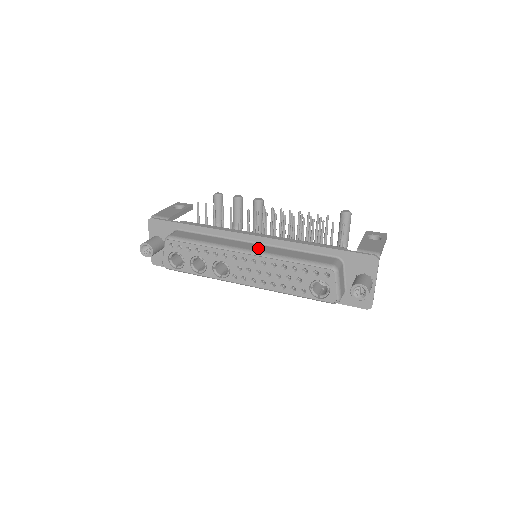
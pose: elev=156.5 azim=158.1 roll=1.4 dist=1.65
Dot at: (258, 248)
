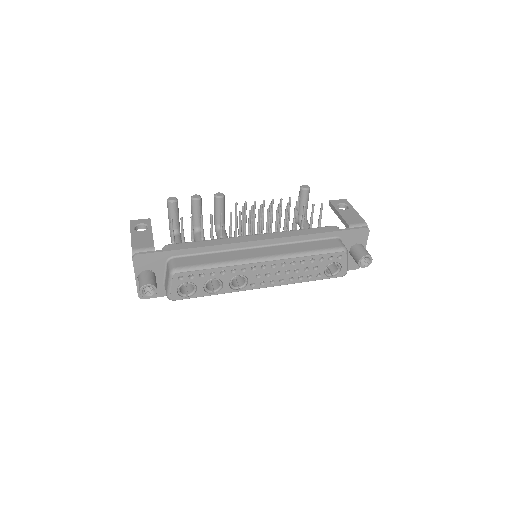
Dot at: (271, 252)
